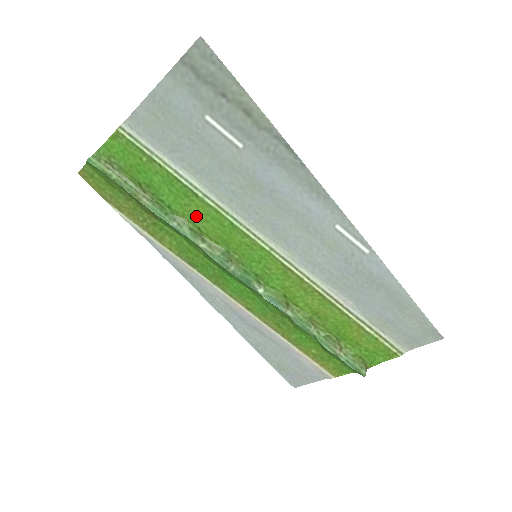
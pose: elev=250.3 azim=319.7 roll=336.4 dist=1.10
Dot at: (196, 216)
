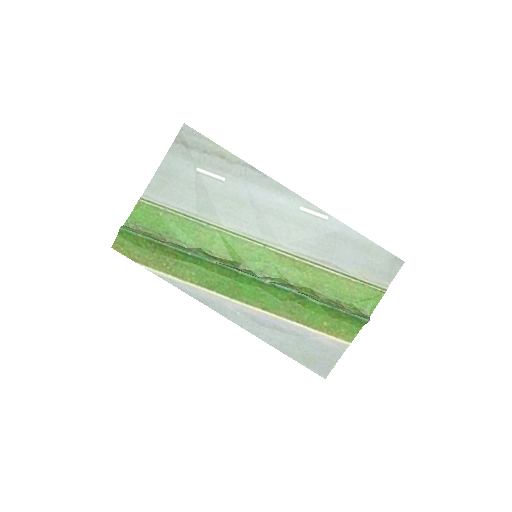
Dot at: (206, 242)
